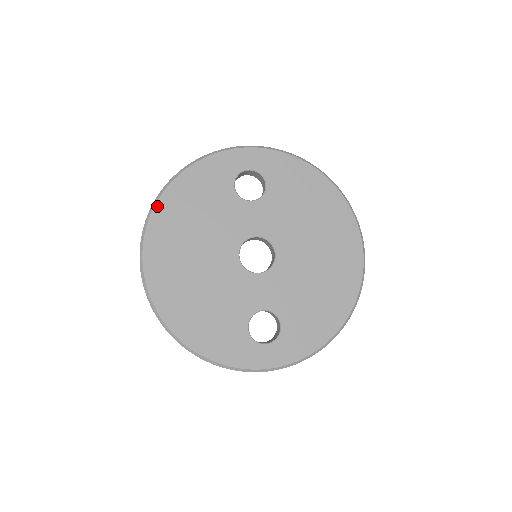
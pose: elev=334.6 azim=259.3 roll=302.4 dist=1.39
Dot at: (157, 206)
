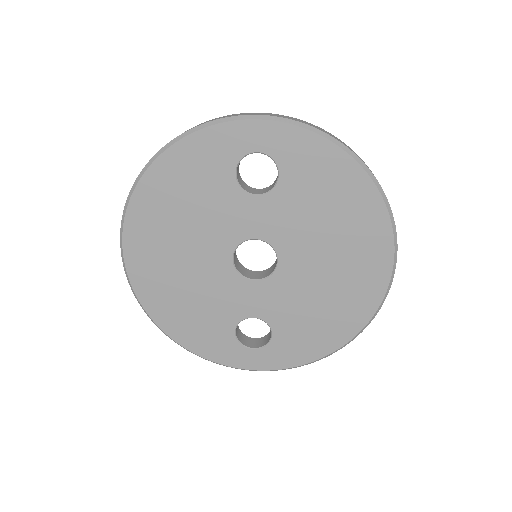
Dot at: (138, 189)
